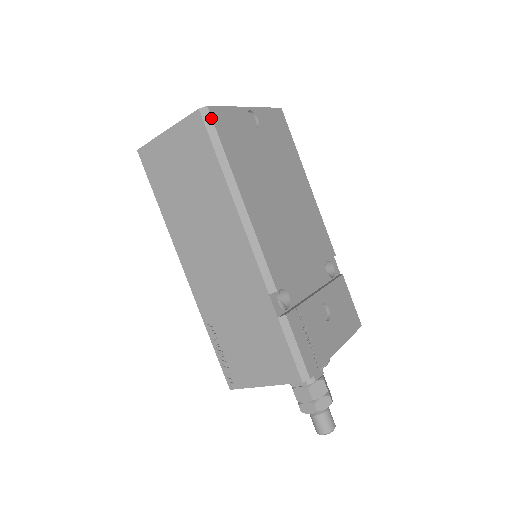
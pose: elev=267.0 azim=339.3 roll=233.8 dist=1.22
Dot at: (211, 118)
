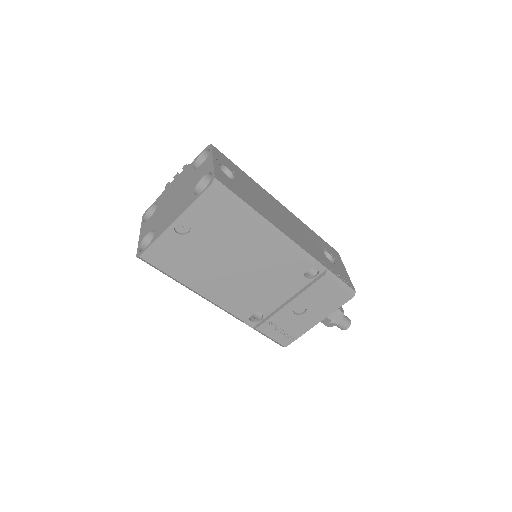
Dot at: (146, 261)
